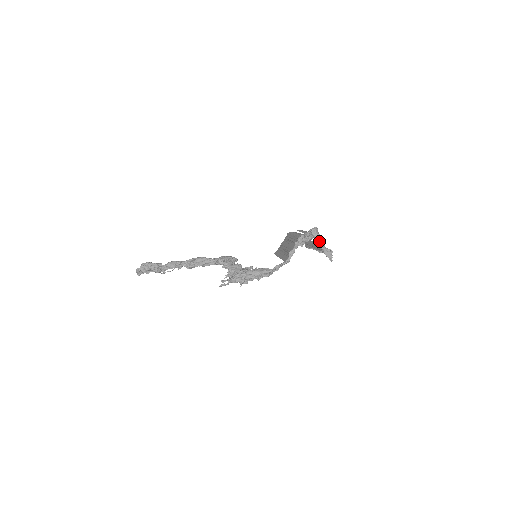
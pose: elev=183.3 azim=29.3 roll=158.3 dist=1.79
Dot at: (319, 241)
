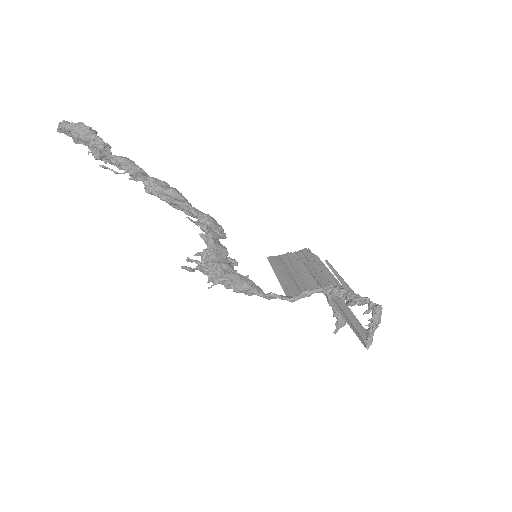
Dot at: (374, 331)
